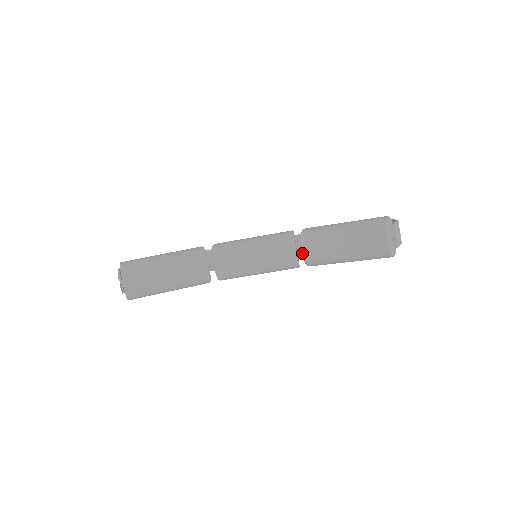
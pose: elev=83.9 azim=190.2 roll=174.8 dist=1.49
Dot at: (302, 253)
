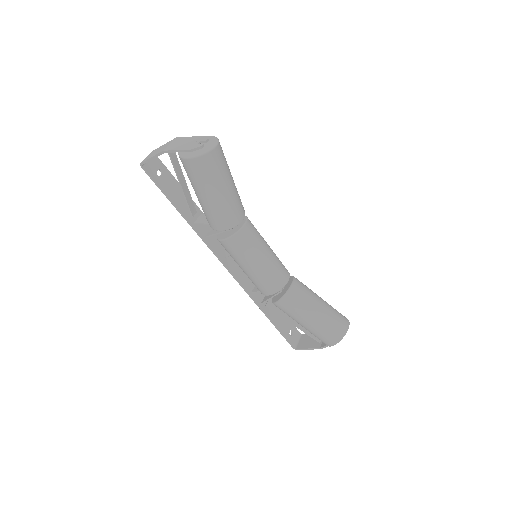
Dot at: (292, 286)
